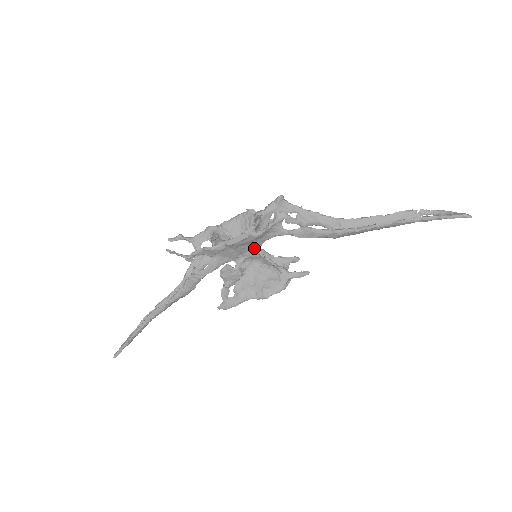
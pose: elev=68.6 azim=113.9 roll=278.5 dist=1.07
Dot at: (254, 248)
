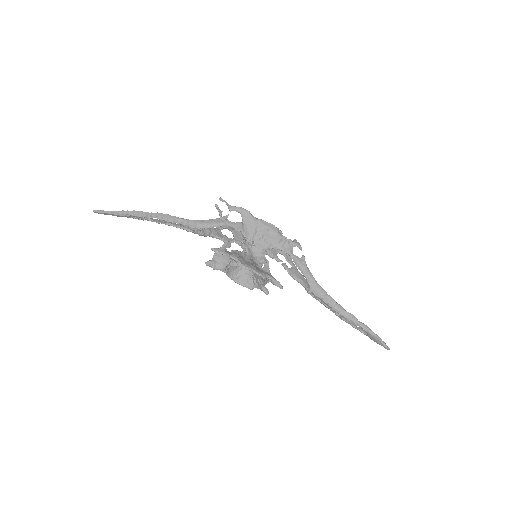
Dot at: (266, 245)
